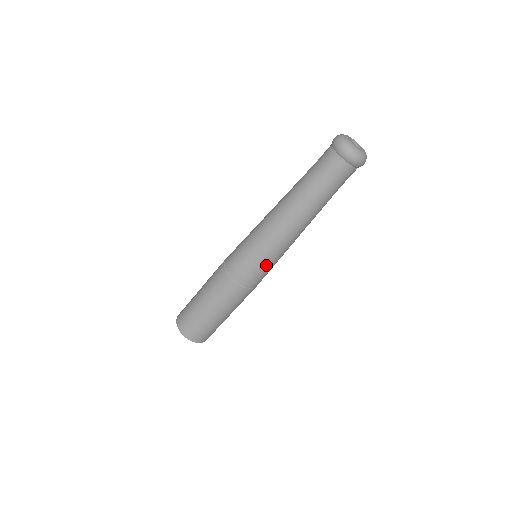
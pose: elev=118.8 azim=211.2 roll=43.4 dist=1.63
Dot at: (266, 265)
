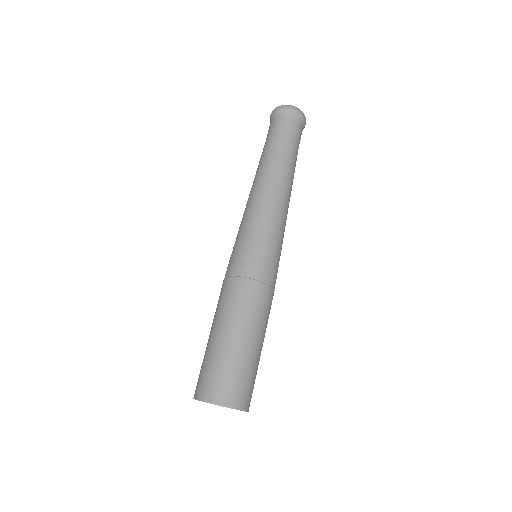
Dot at: (277, 247)
